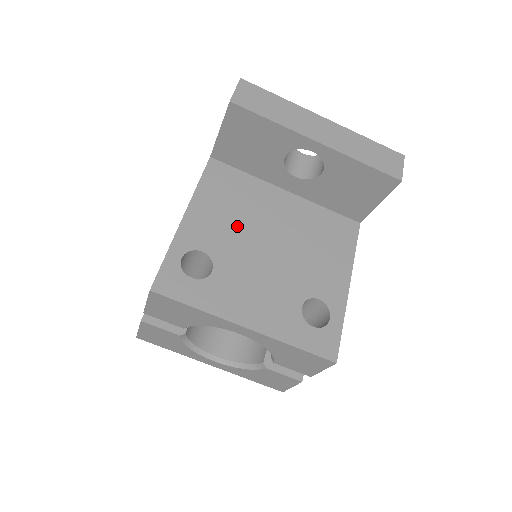
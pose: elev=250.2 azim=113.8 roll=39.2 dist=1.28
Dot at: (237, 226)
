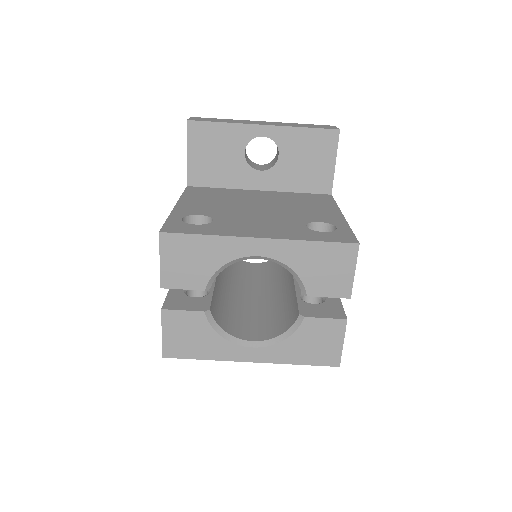
Dot at: (225, 204)
